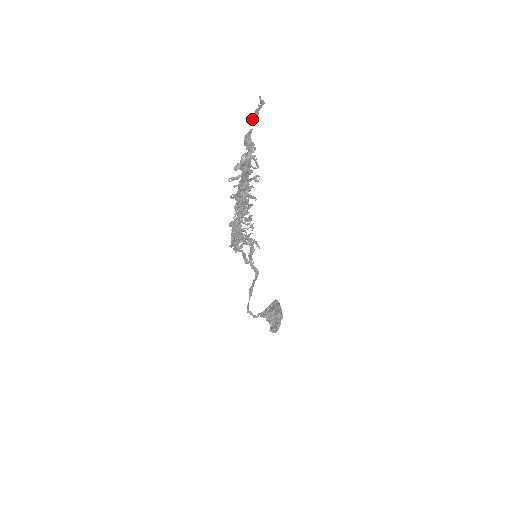
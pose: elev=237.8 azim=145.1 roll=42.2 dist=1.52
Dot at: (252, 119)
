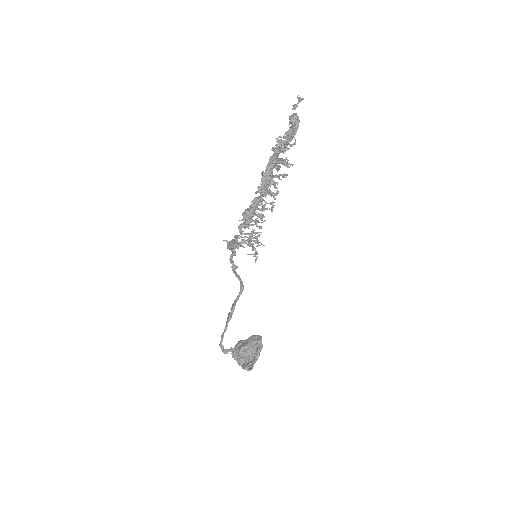
Dot at: (293, 108)
